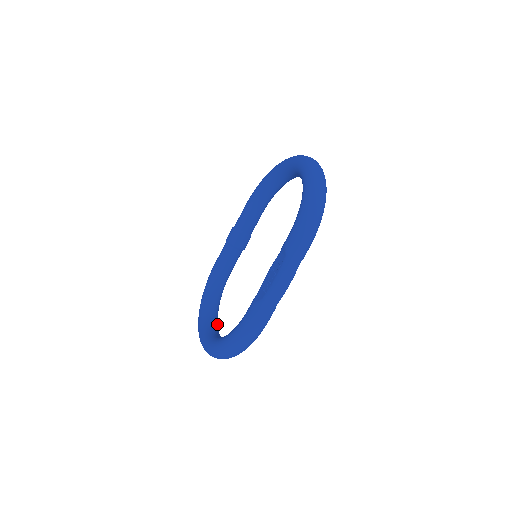
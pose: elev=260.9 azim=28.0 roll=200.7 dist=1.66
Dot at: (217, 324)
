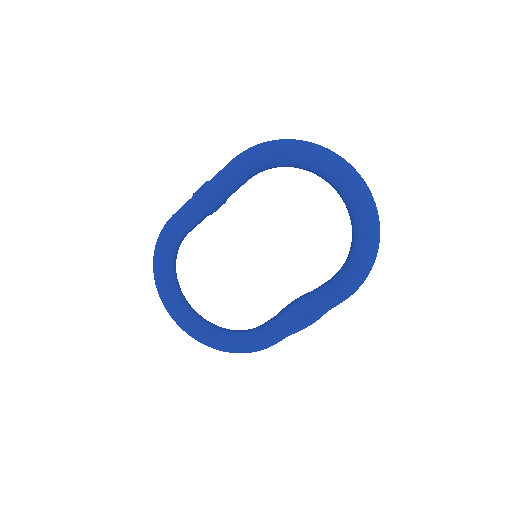
Dot at: (180, 288)
